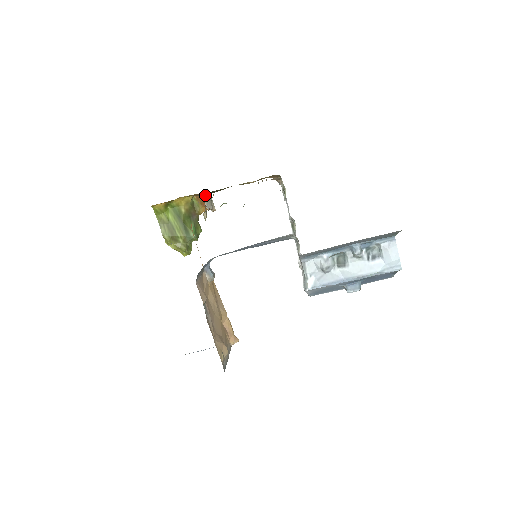
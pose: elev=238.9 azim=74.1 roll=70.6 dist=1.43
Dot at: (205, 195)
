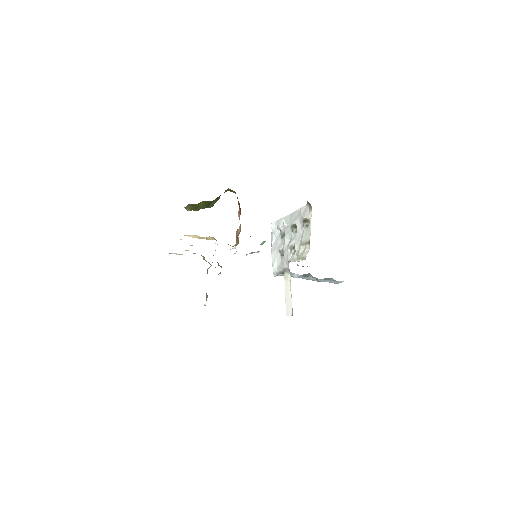
Dot at: occluded
